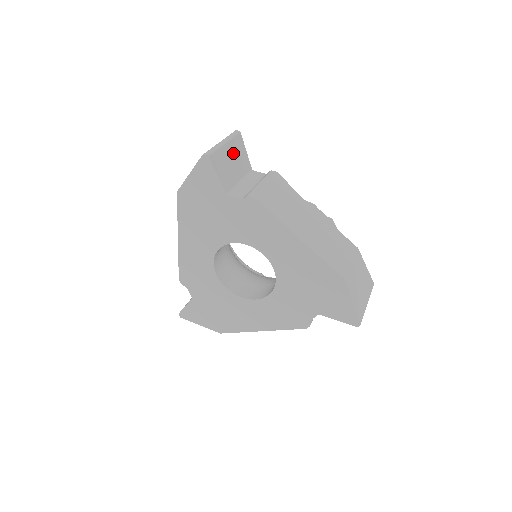
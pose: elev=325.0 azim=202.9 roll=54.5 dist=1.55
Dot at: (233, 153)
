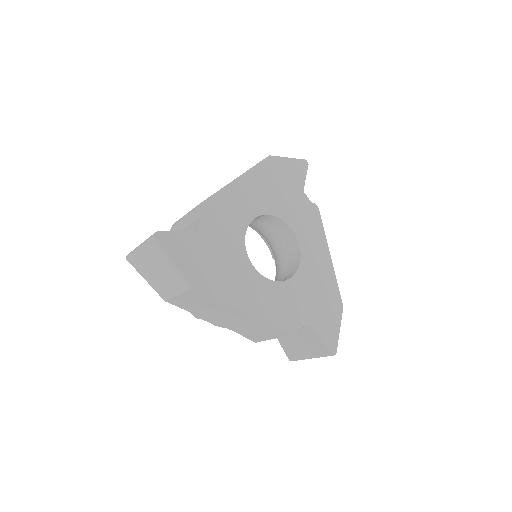
Dot at: occluded
